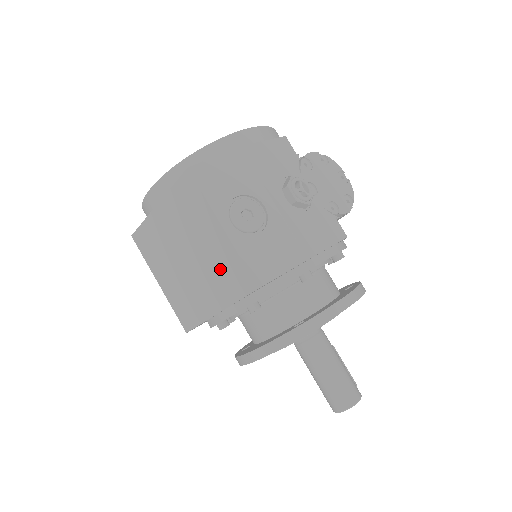
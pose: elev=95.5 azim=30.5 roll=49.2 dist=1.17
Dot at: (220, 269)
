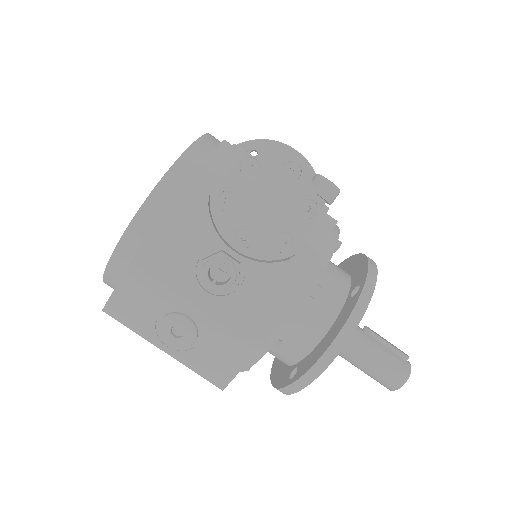
Dot at: occluded
